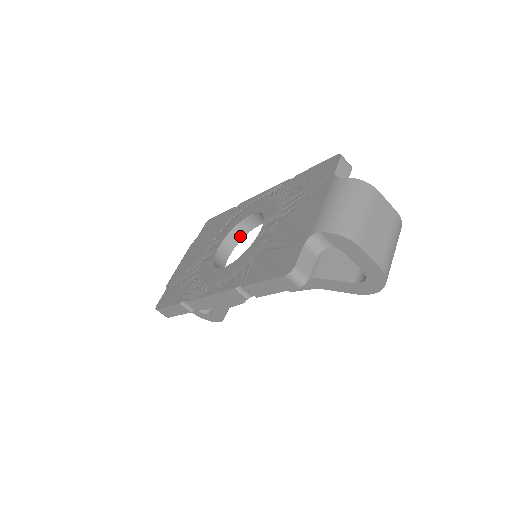
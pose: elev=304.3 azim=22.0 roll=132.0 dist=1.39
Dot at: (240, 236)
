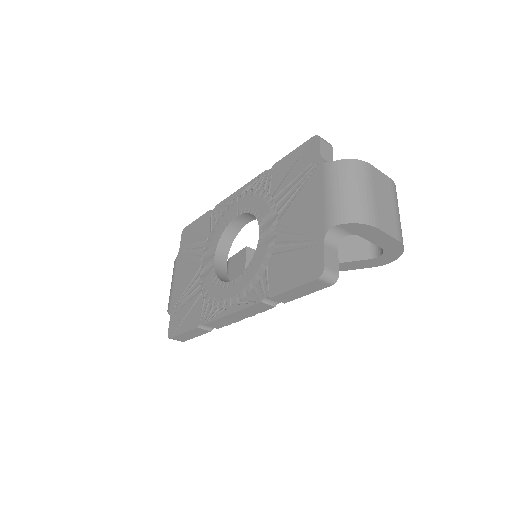
Dot at: (230, 240)
